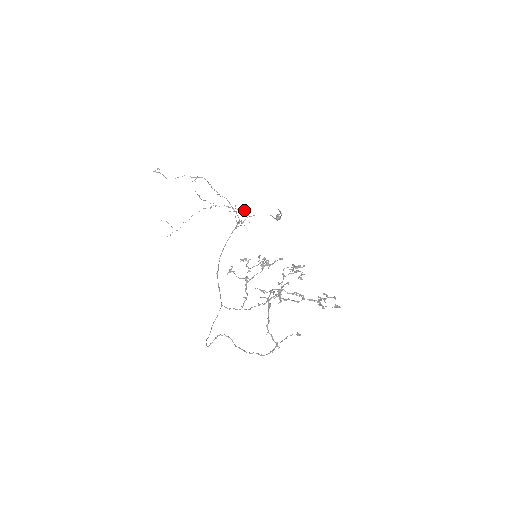
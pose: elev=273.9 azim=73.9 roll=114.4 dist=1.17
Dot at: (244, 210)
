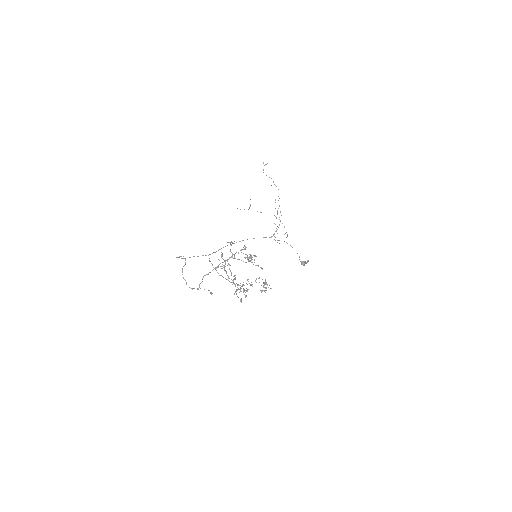
Dot at: occluded
